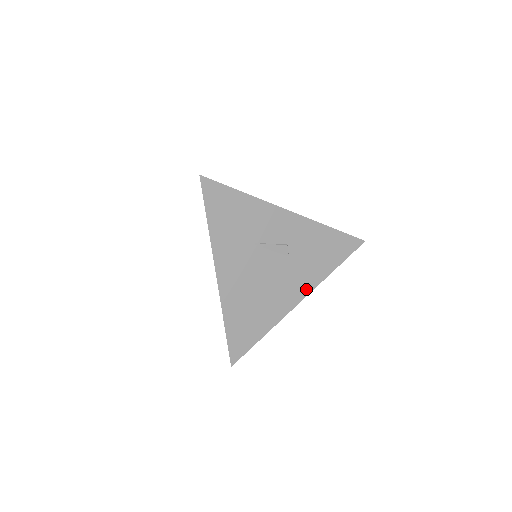
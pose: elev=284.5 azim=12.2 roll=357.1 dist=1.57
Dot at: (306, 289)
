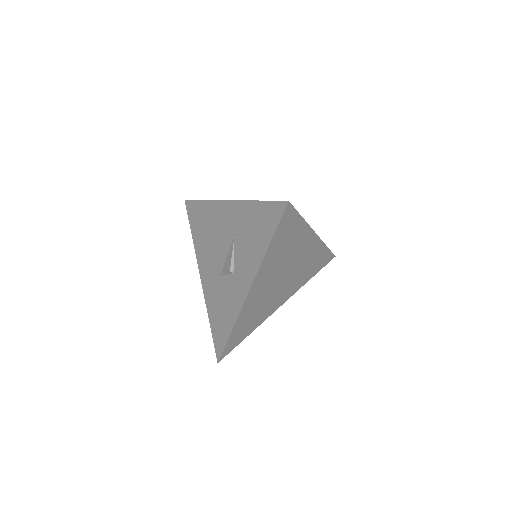
Dot at: (290, 295)
